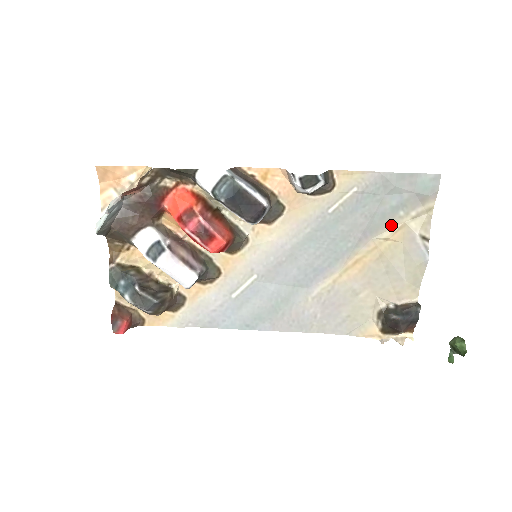
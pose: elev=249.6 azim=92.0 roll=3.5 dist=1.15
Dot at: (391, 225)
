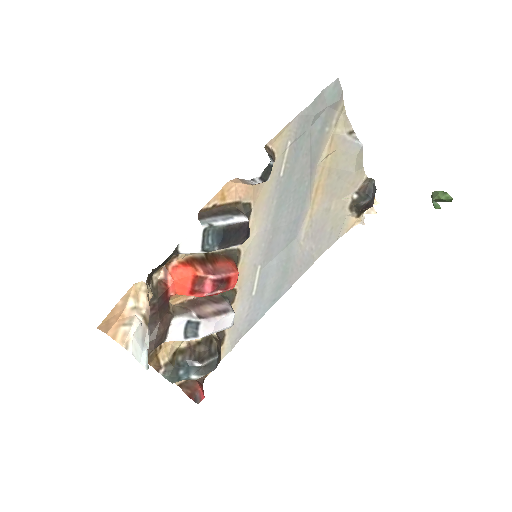
Dot at: (324, 144)
